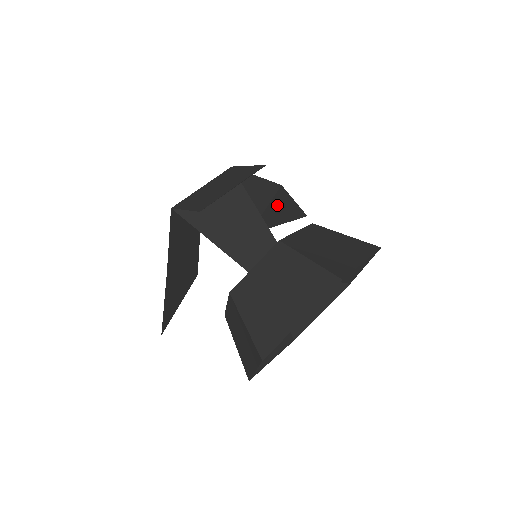
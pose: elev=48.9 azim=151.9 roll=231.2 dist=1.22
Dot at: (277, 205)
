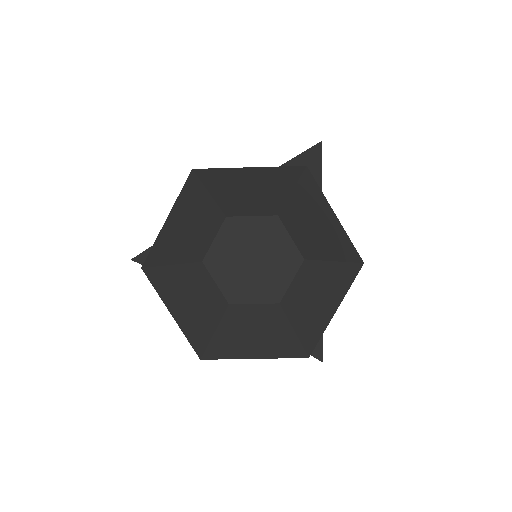
Dot at: occluded
